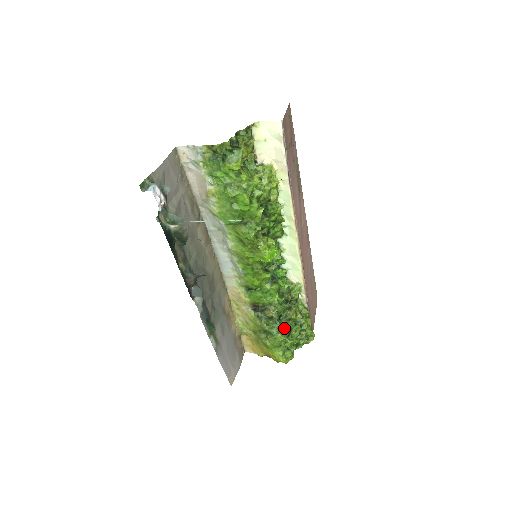
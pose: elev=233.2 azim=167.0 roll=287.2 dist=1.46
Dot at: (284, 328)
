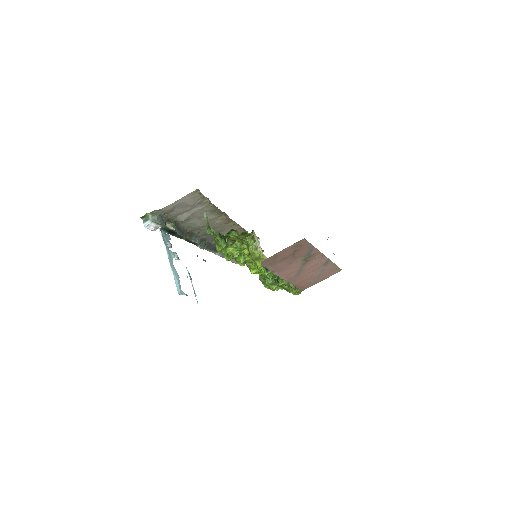
Dot at: (268, 284)
